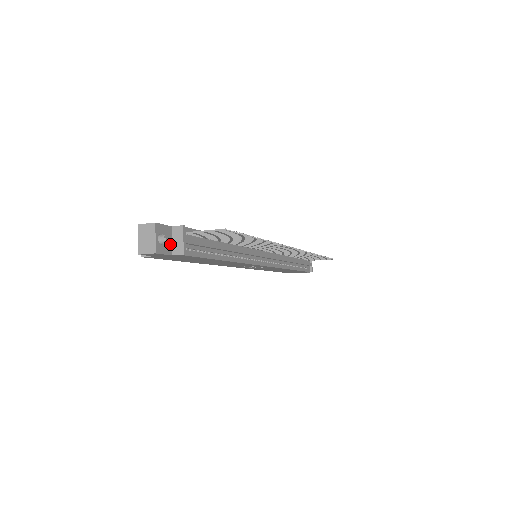
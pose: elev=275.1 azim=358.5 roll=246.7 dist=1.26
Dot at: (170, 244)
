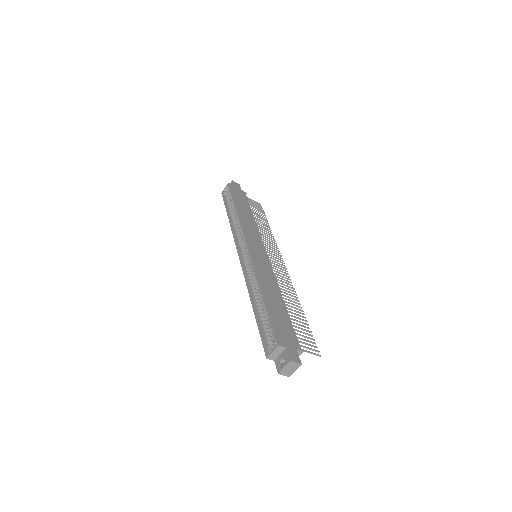
Dot at: occluded
